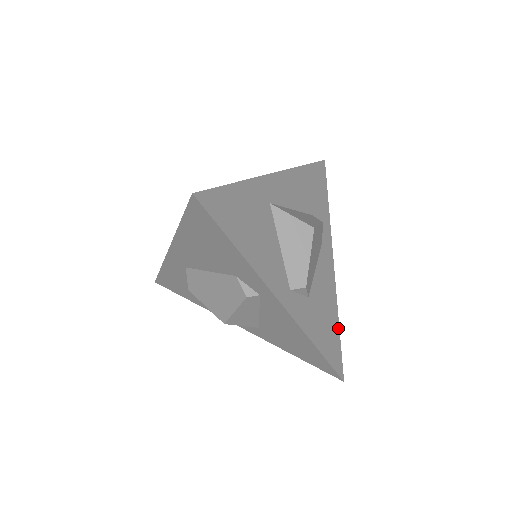
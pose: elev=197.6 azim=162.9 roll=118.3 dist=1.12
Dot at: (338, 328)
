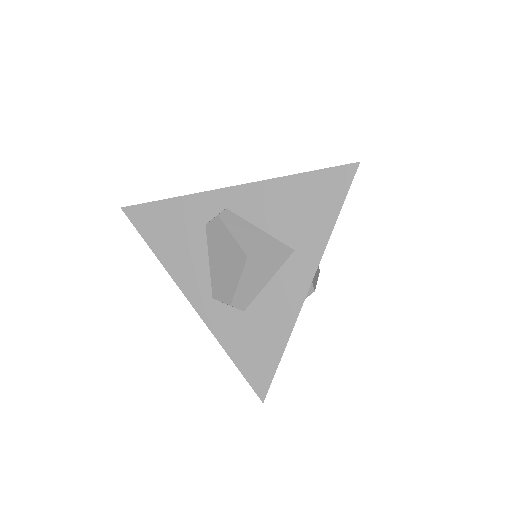
Dot at: occluded
